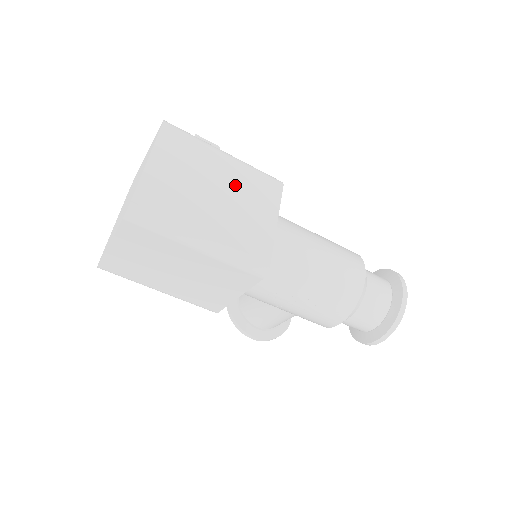
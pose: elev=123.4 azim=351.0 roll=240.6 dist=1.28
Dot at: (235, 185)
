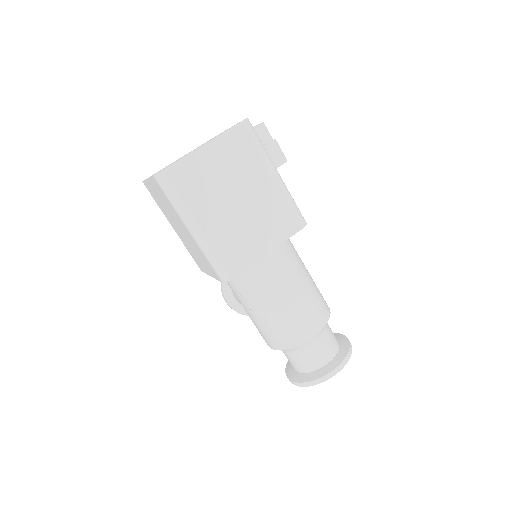
Dot at: (260, 204)
